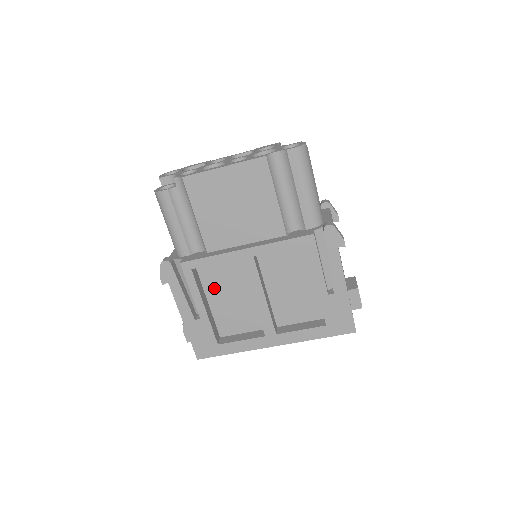
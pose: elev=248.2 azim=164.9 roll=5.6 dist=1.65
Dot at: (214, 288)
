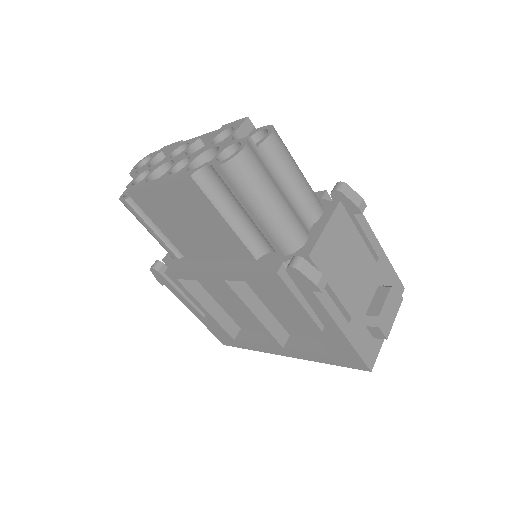
Dot at: (214, 290)
